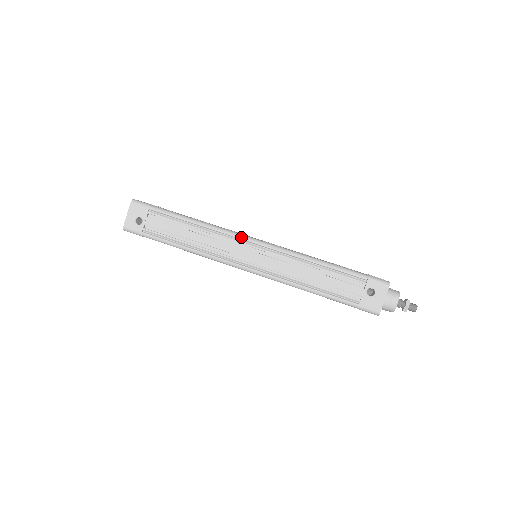
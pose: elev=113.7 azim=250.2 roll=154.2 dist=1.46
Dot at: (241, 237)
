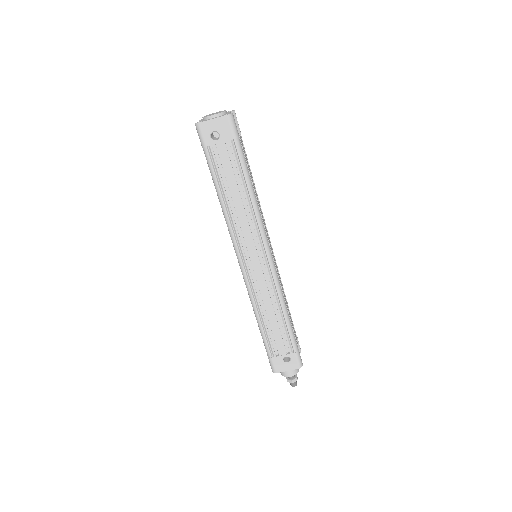
Dot at: (265, 242)
